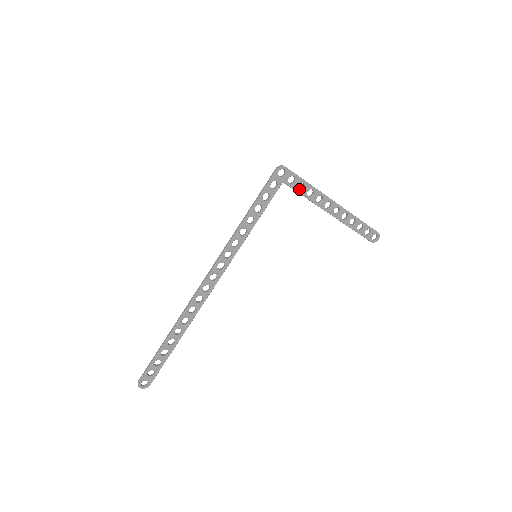
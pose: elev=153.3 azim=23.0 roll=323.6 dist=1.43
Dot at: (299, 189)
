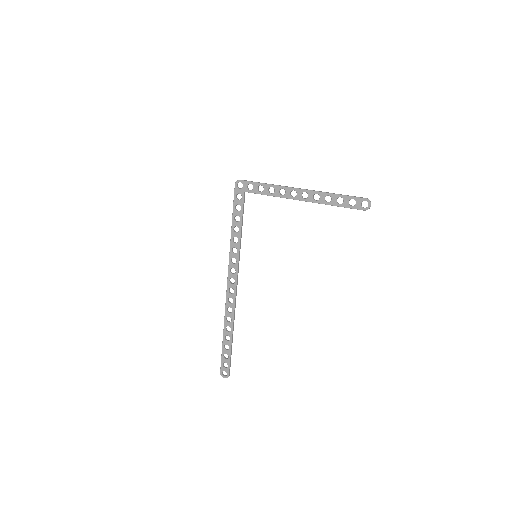
Dot at: (262, 191)
